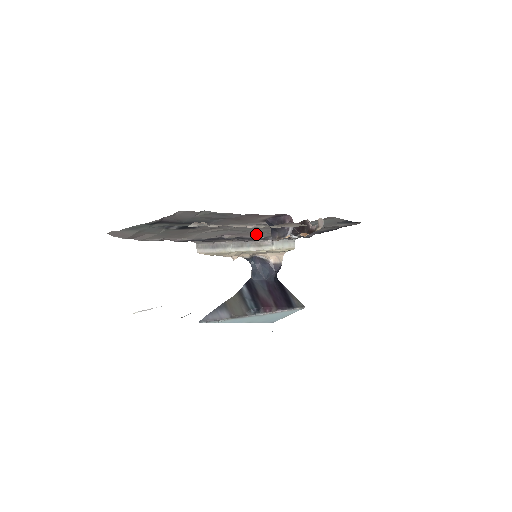
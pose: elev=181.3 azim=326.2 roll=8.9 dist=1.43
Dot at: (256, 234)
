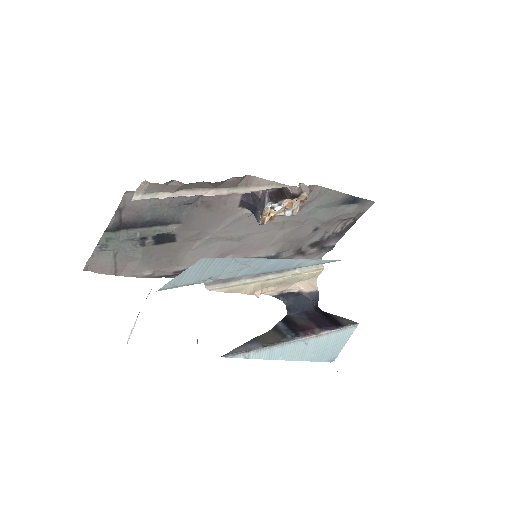
Dot at: (260, 248)
